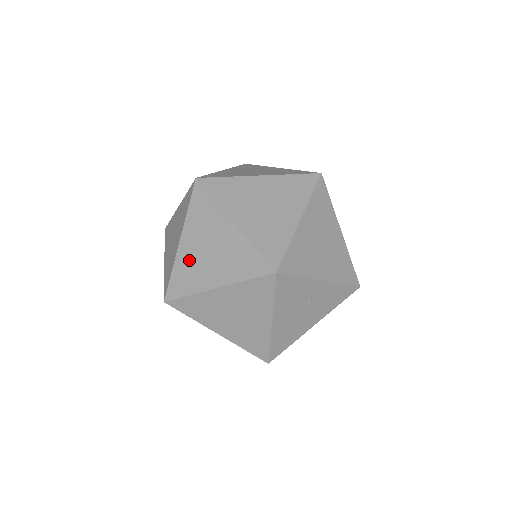
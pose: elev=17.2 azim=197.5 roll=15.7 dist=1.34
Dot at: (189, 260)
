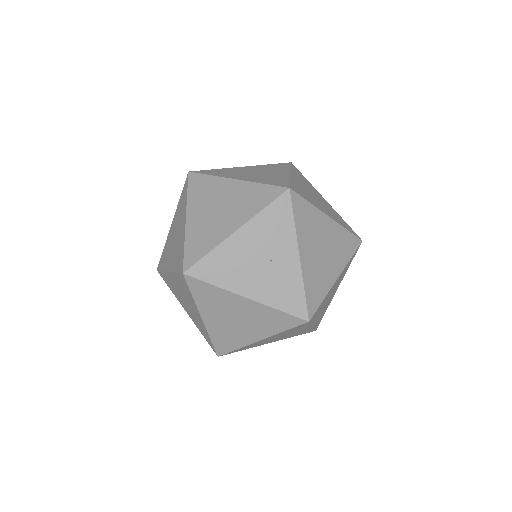
Dot at: (236, 170)
